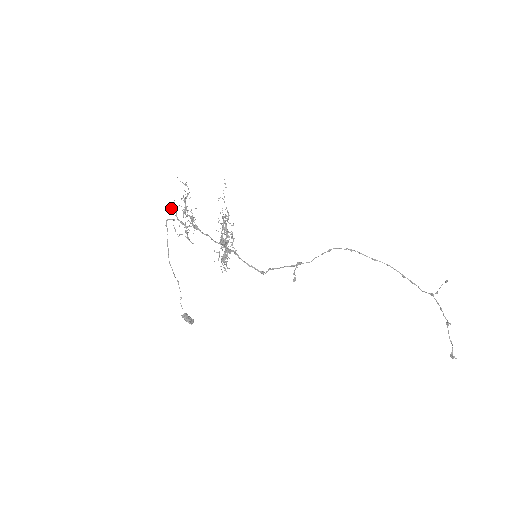
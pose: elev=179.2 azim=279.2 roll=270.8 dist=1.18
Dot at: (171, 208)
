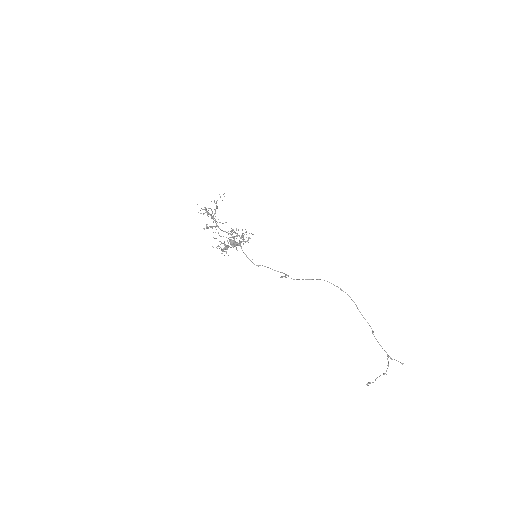
Dot at: (204, 207)
